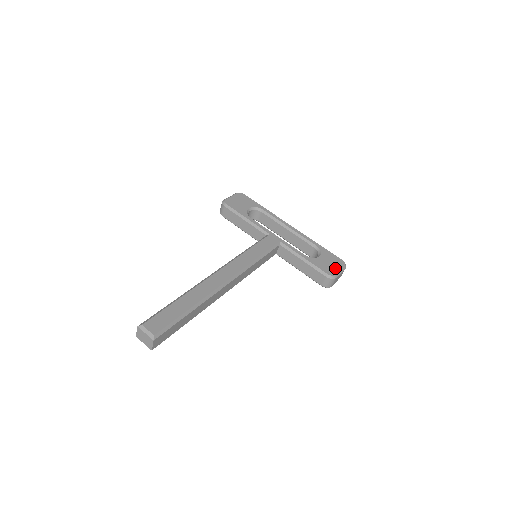
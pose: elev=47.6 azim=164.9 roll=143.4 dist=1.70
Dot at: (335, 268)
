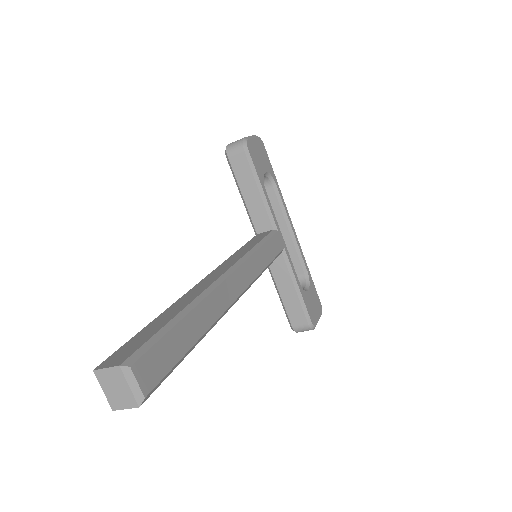
Dot at: (317, 314)
